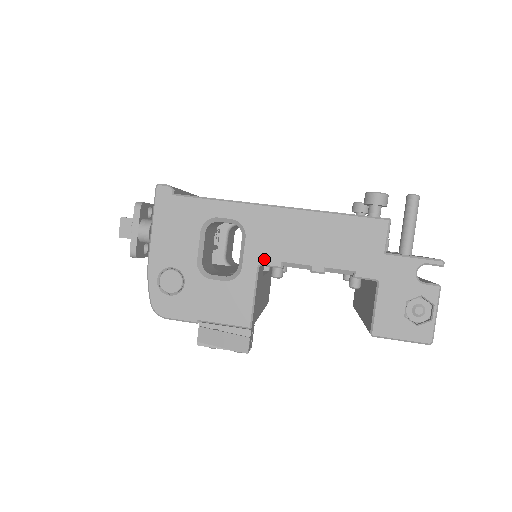
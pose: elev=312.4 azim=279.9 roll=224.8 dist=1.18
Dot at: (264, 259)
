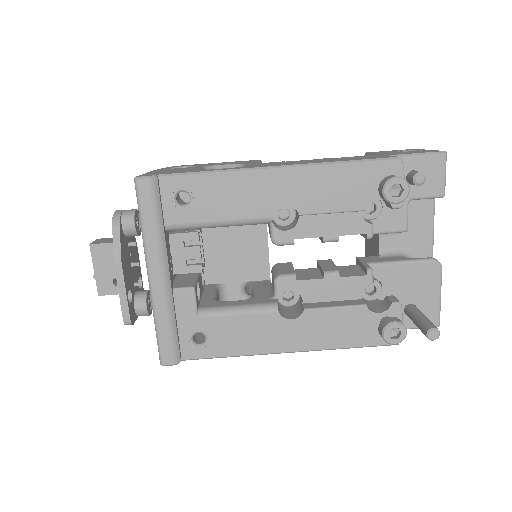
Dot at: occluded
